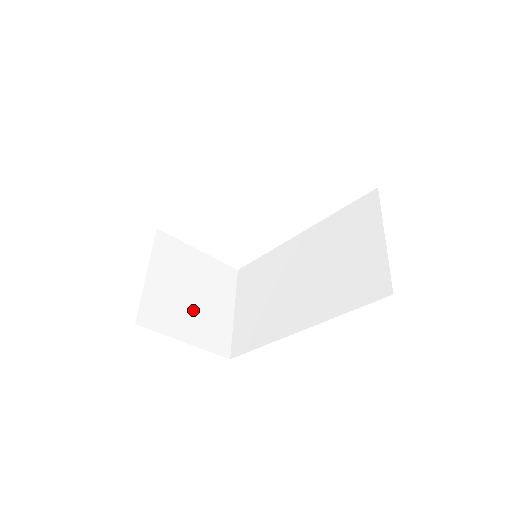
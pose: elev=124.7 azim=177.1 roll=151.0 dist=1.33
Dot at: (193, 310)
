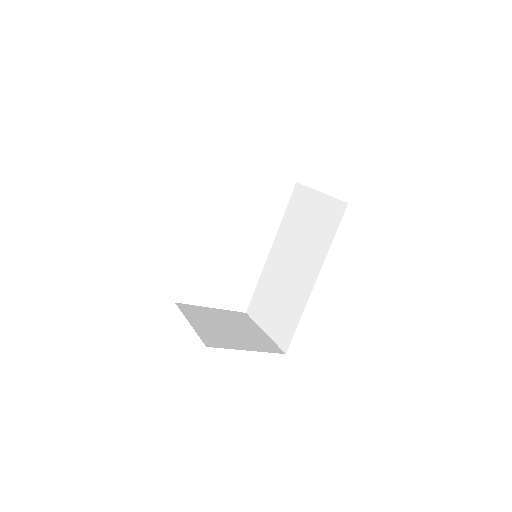
Dot at: (237, 335)
